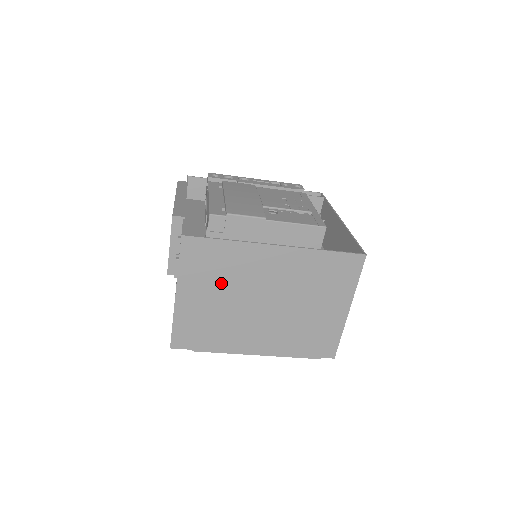
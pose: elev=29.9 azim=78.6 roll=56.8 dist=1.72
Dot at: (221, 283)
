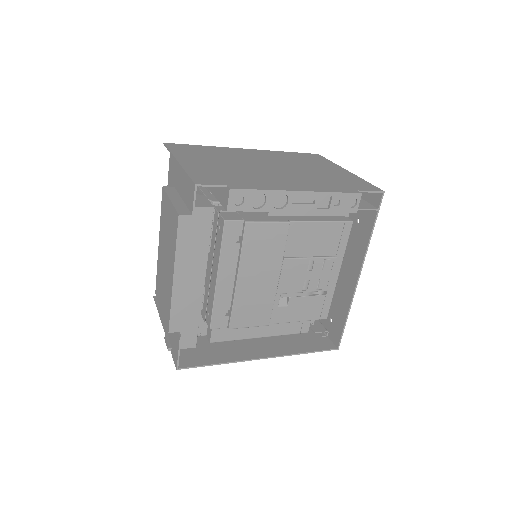
Dot at: occluded
